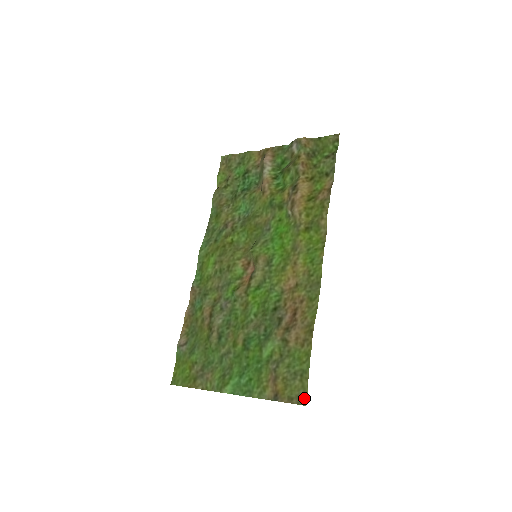
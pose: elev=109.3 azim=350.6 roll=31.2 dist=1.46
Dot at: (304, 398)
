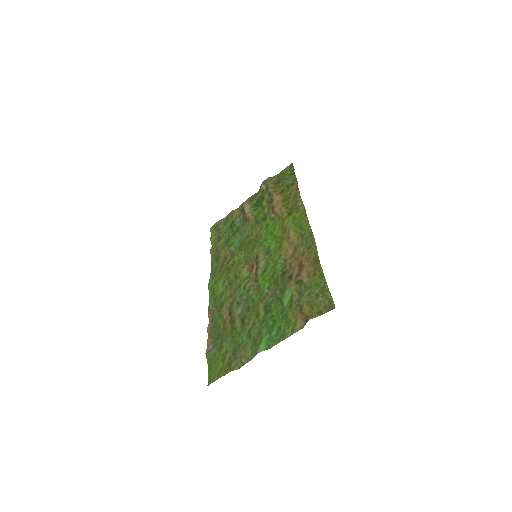
Dot at: (331, 304)
